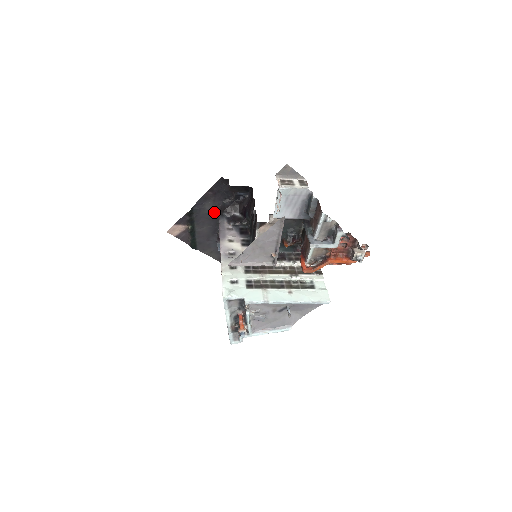
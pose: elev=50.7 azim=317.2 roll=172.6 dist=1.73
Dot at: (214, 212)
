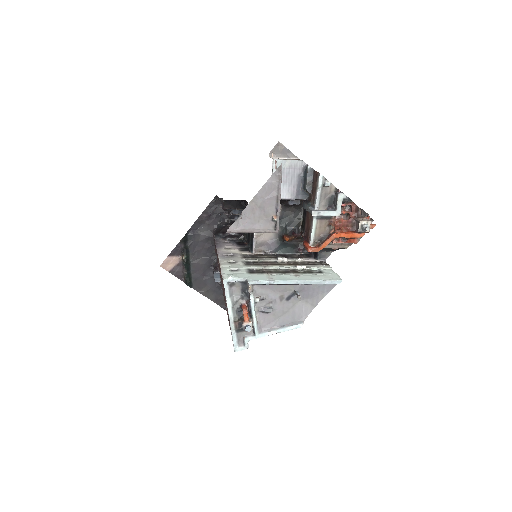
Dot at: (209, 239)
